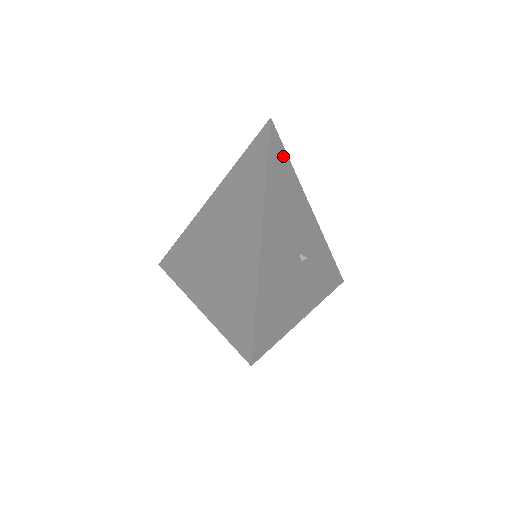
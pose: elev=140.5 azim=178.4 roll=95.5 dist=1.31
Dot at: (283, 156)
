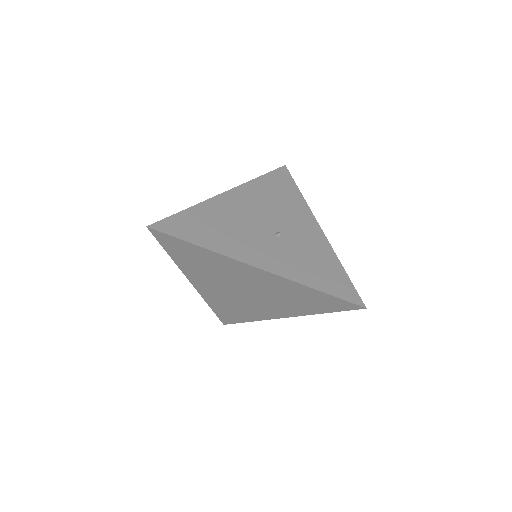
Dot at: (290, 184)
